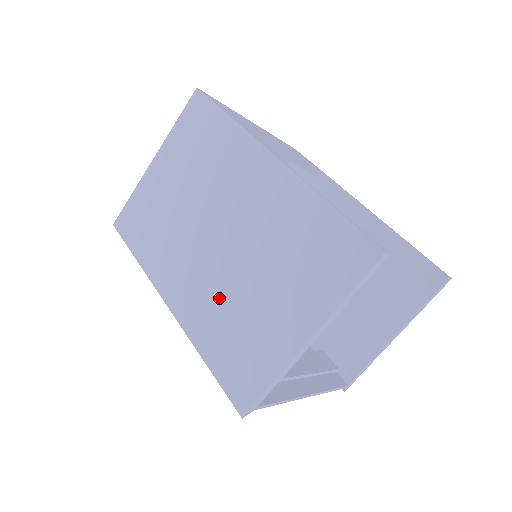
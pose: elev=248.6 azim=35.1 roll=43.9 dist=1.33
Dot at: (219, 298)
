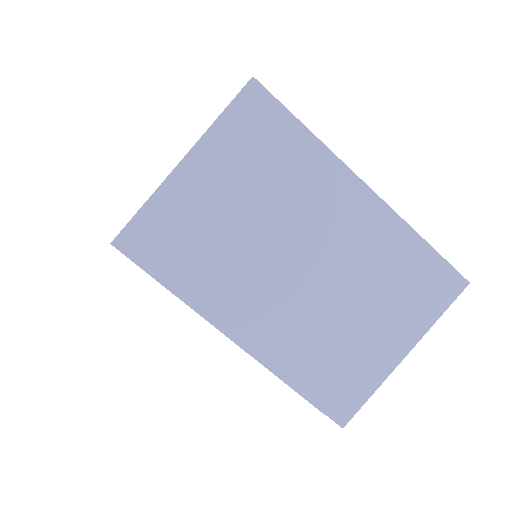
Dot at: (309, 328)
